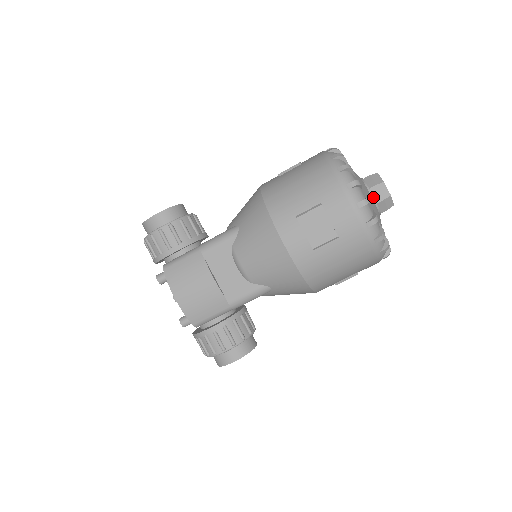
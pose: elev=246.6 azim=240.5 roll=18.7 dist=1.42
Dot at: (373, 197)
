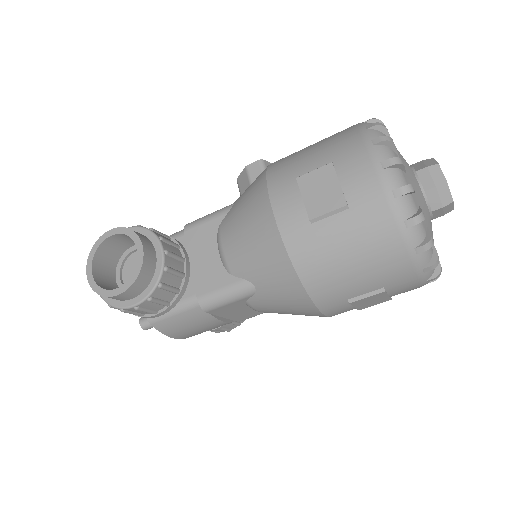
Dot at: (433, 218)
